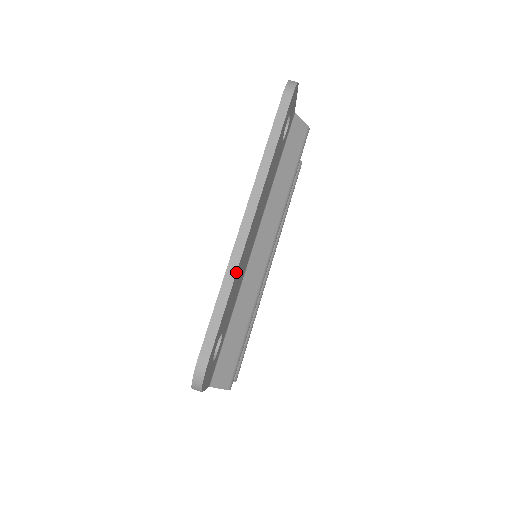
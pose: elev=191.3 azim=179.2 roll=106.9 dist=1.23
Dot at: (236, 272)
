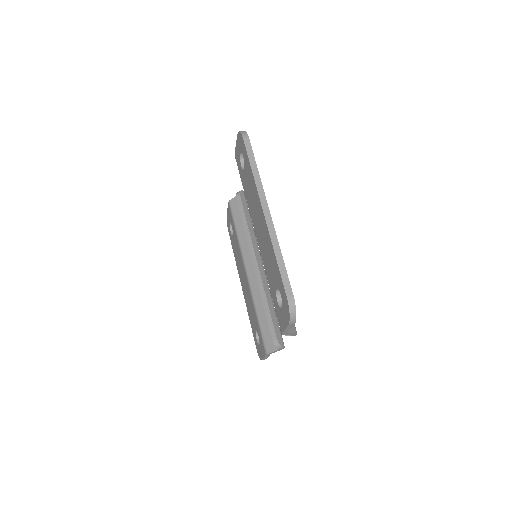
Dot at: (278, 242)
